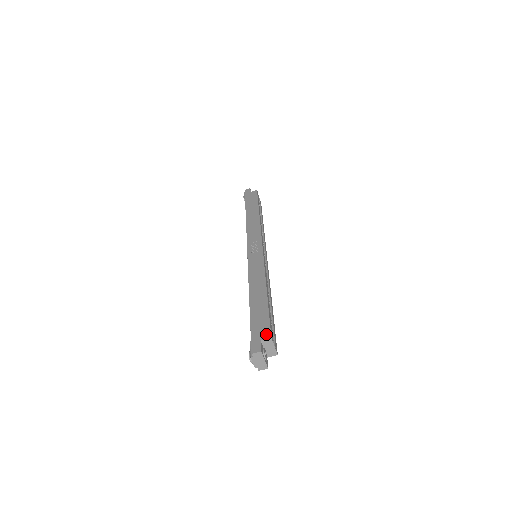
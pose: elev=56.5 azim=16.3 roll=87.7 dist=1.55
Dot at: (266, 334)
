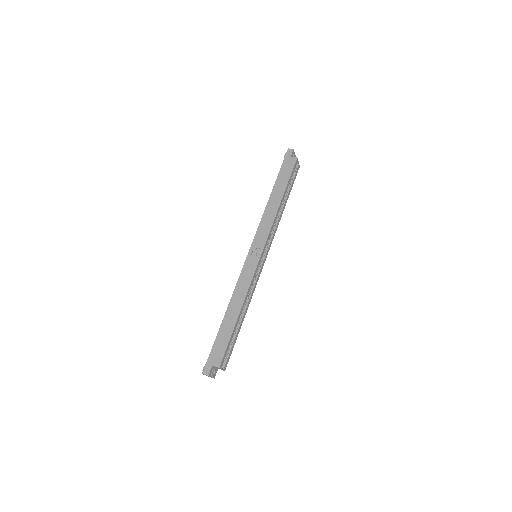
Dot at: (218, 362)
